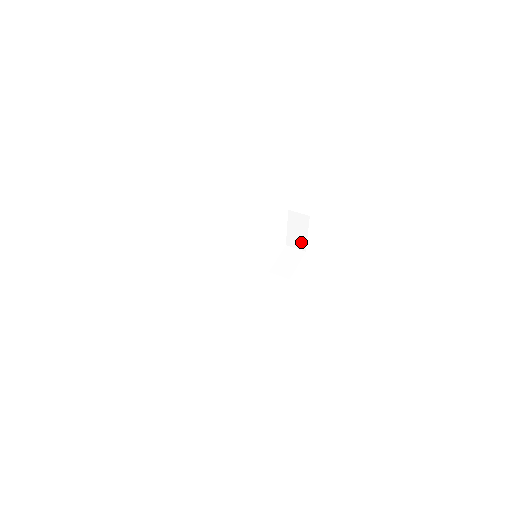
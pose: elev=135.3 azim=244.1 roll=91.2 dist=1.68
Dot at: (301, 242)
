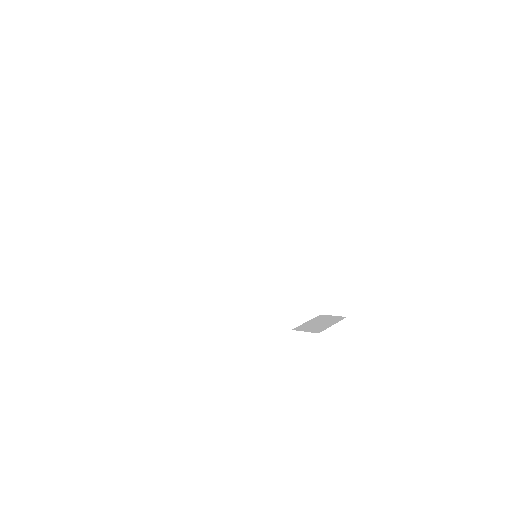
Dot at: (339, 302)
